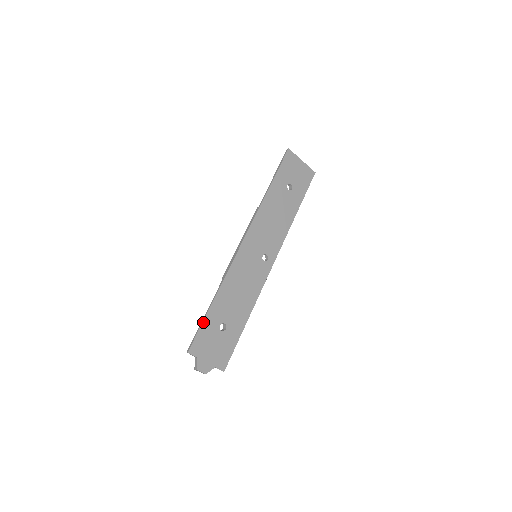
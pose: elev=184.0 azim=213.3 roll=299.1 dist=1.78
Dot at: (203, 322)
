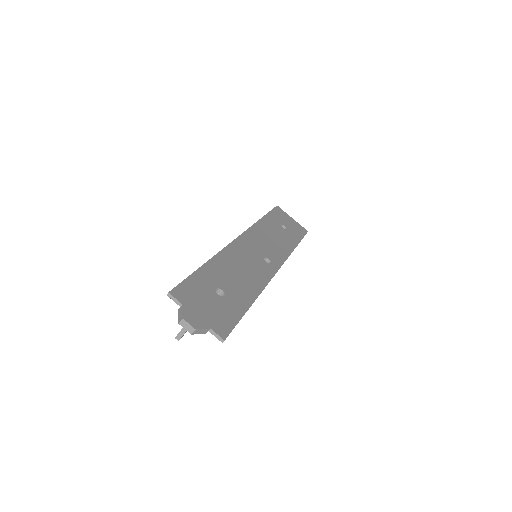
Dot at: (192, 274)
